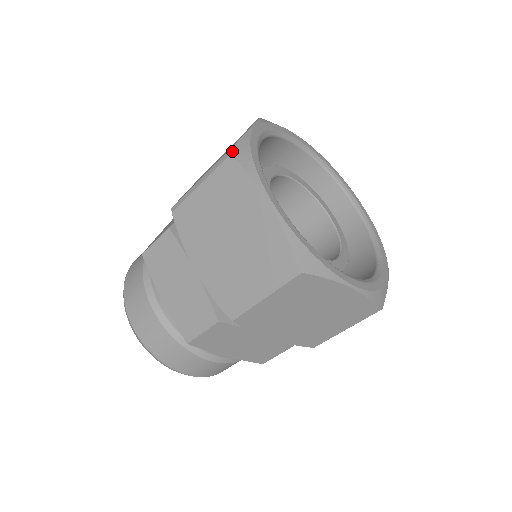
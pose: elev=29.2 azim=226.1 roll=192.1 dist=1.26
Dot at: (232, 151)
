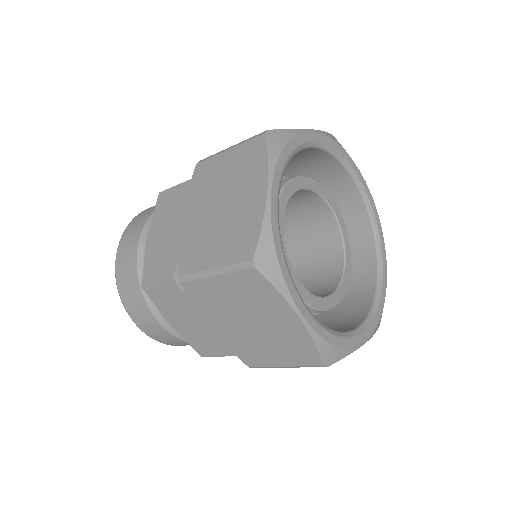
Dot at: (256, 260)
